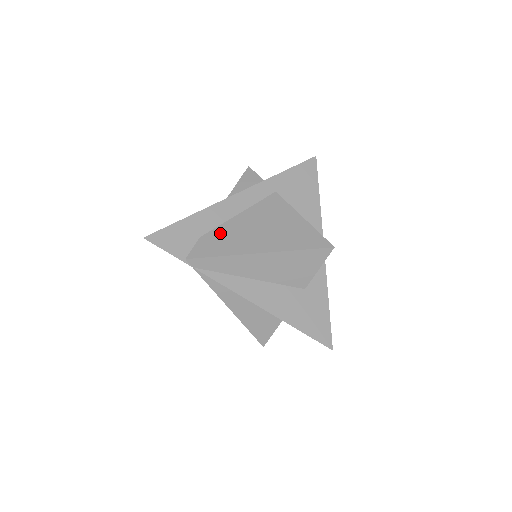
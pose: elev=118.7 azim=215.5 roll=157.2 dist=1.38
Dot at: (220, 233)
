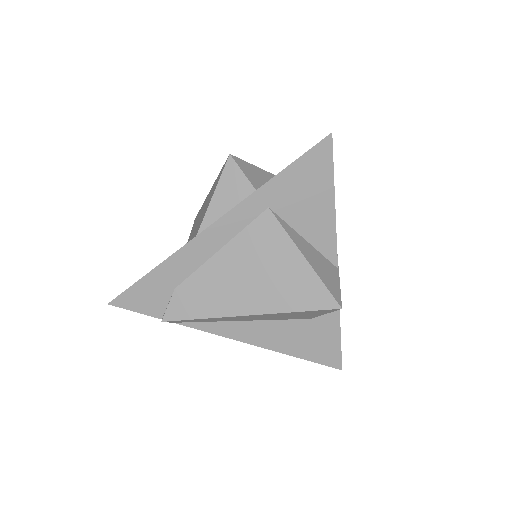
Dot at: (198, 283)
